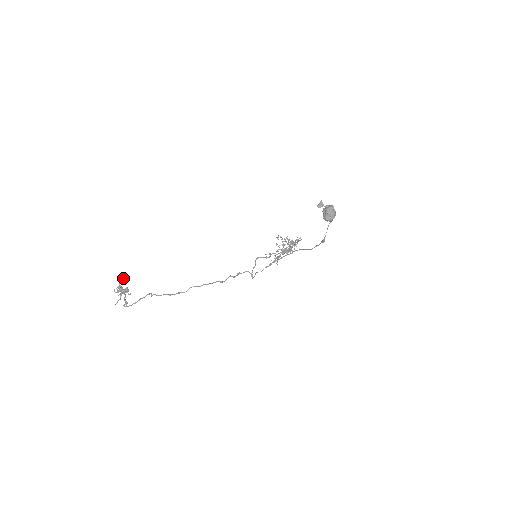
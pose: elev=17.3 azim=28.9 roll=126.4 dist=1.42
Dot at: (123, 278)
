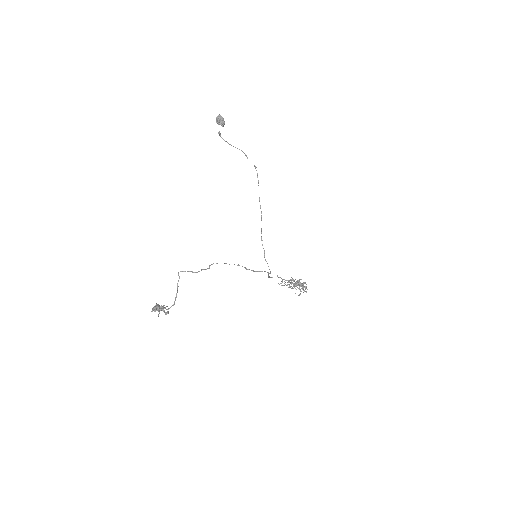
Dot at: occluded
